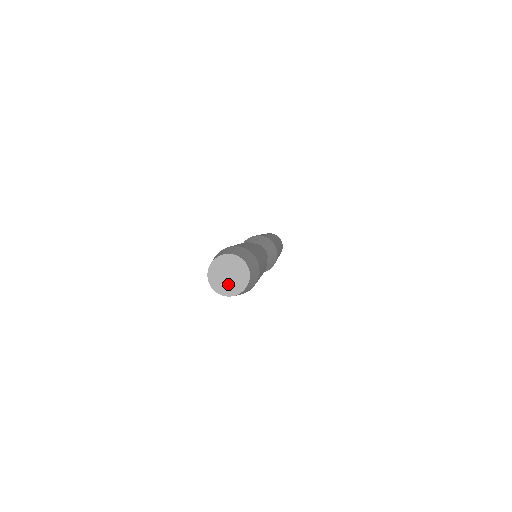
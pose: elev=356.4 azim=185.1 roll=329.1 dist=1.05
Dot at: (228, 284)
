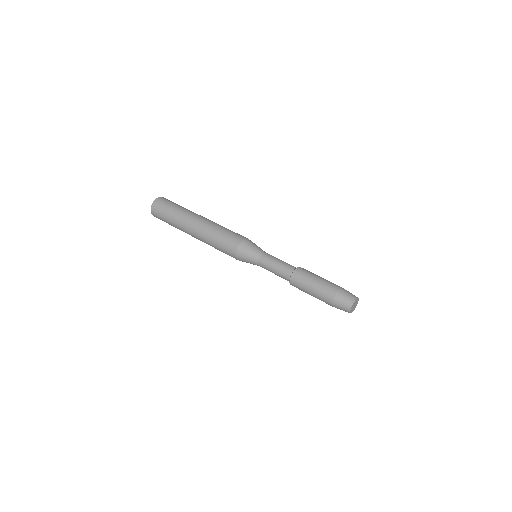
Dot at: (355, 306)
